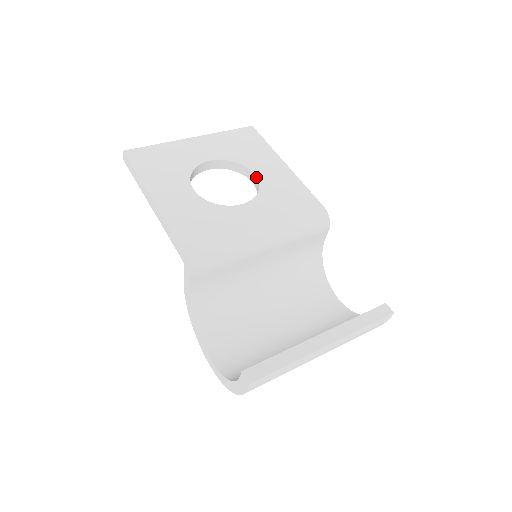
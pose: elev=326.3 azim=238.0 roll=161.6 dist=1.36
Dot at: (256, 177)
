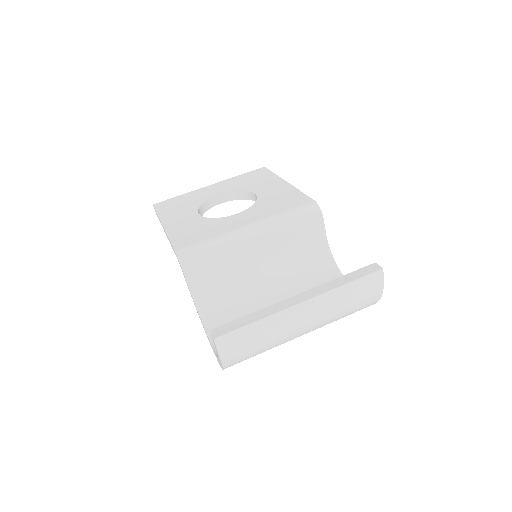
Dot at: (256, 195)
